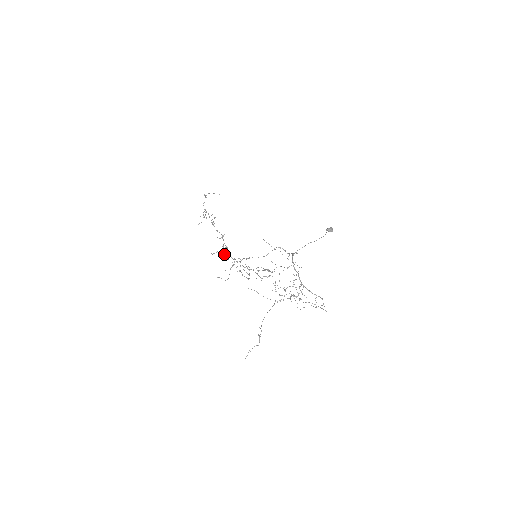
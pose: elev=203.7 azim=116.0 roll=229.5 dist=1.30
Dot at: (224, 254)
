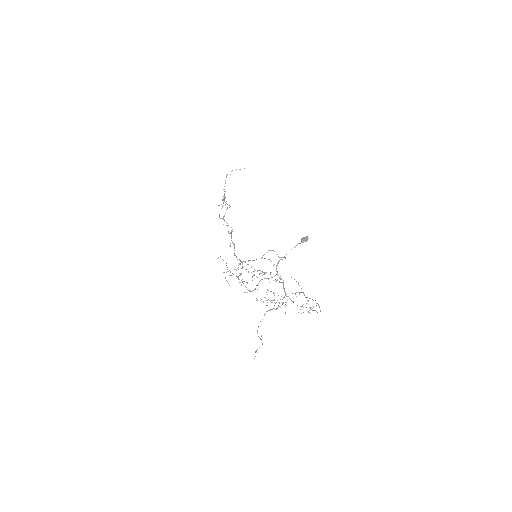
Dot at: occluded
